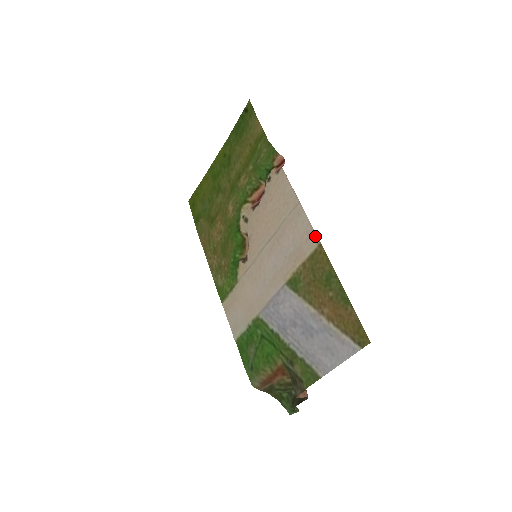
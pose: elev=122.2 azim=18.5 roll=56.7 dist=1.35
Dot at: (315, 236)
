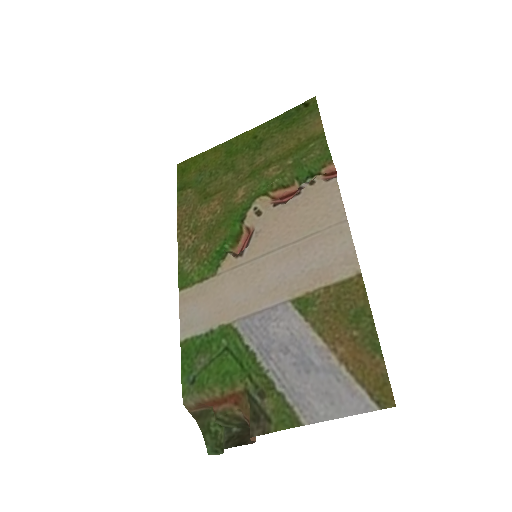
Dot at: (356, 263)
